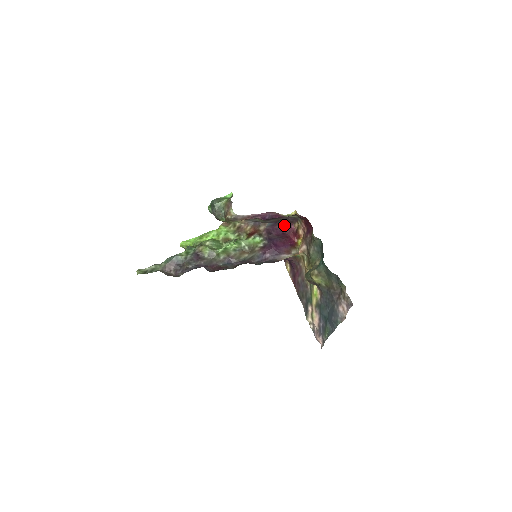
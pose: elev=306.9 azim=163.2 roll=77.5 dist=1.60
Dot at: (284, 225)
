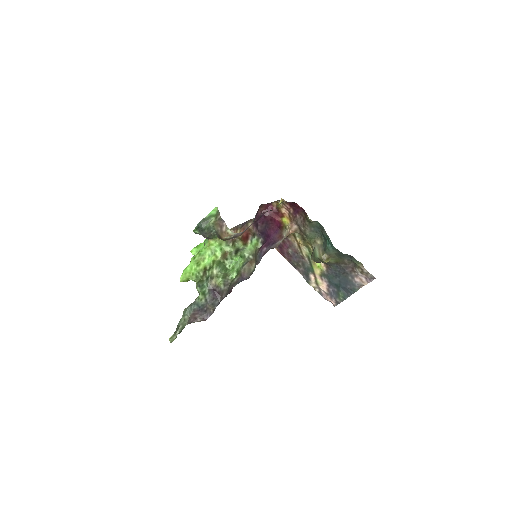
Dot at: (262, 208)
